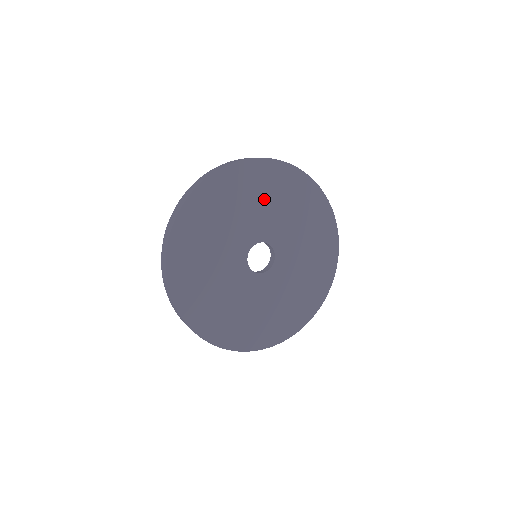
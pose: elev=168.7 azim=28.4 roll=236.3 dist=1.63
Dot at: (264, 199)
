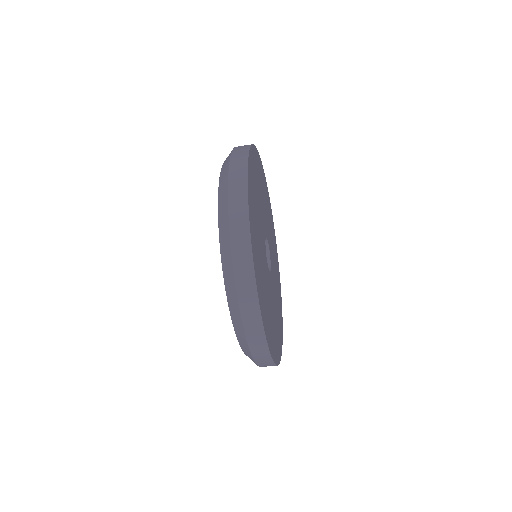
Dot at: (261, 191)
